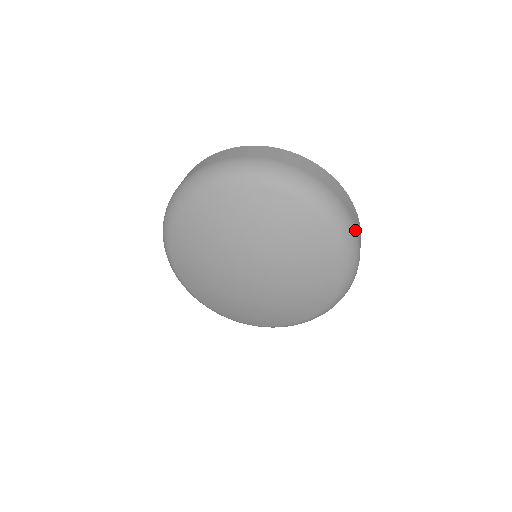
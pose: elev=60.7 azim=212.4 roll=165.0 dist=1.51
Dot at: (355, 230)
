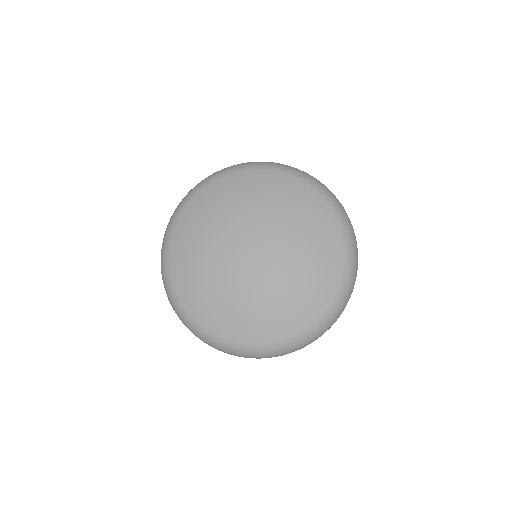
Dot at: occluded
